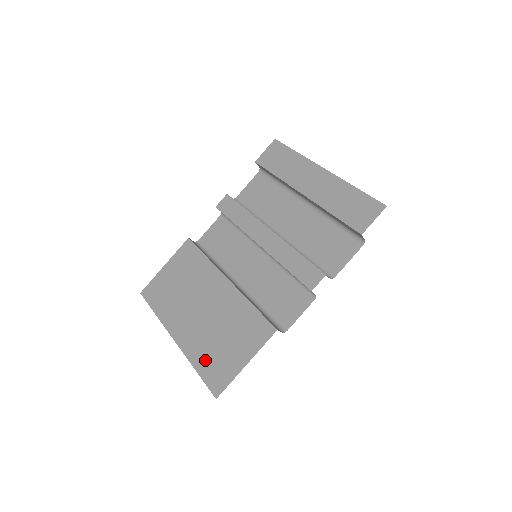
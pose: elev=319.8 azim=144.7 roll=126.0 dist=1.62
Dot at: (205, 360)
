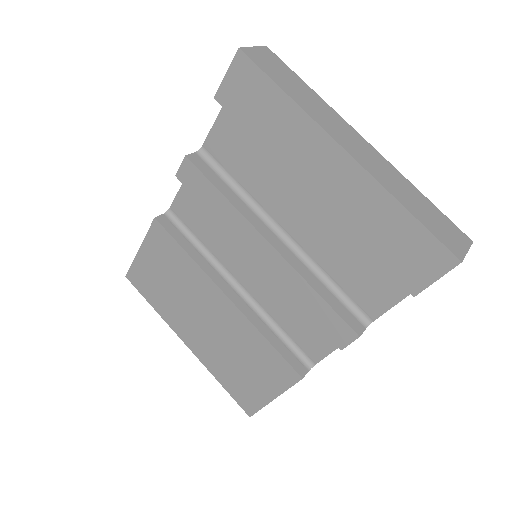
Dot at: (227, 378)
